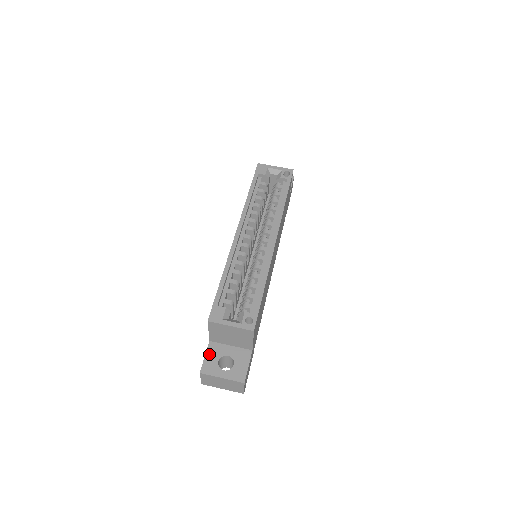
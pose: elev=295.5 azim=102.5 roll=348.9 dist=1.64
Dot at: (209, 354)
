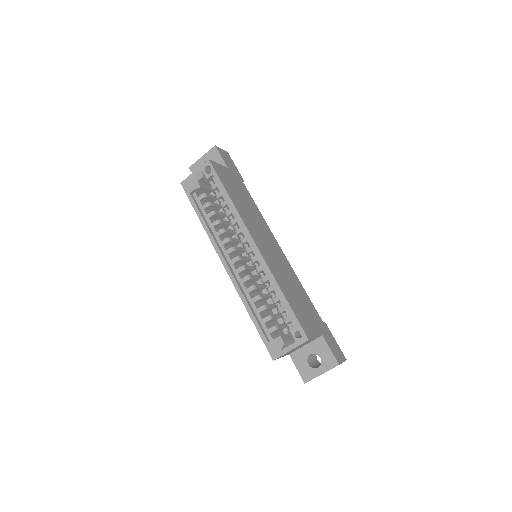
Dot at: (298, 365)
